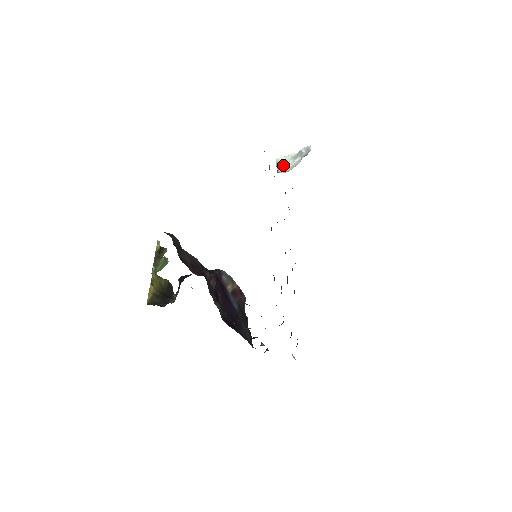
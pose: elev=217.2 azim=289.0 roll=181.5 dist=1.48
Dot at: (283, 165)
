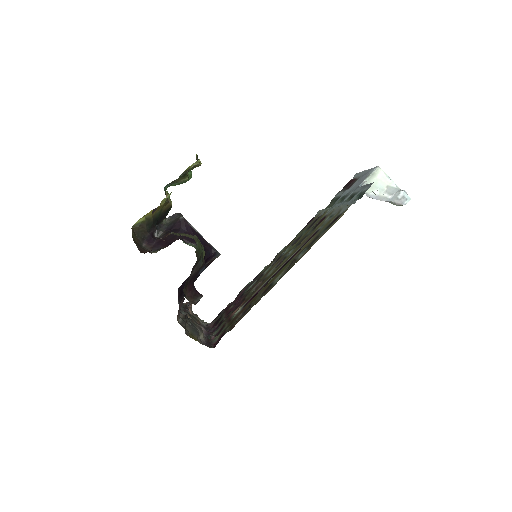
Dot at: (374, 183)
